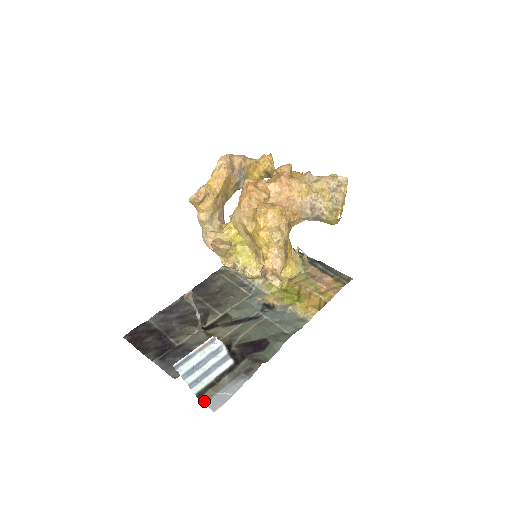
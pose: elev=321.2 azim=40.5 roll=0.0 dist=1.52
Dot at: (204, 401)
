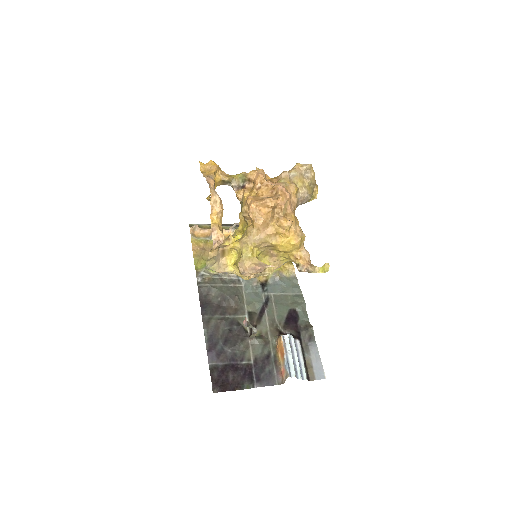
Dot at: (314, 379)
